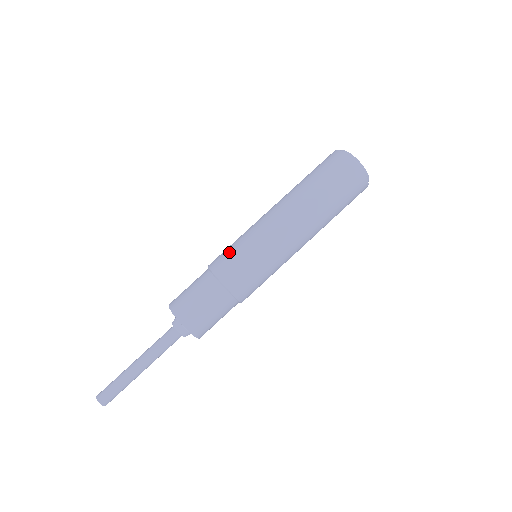
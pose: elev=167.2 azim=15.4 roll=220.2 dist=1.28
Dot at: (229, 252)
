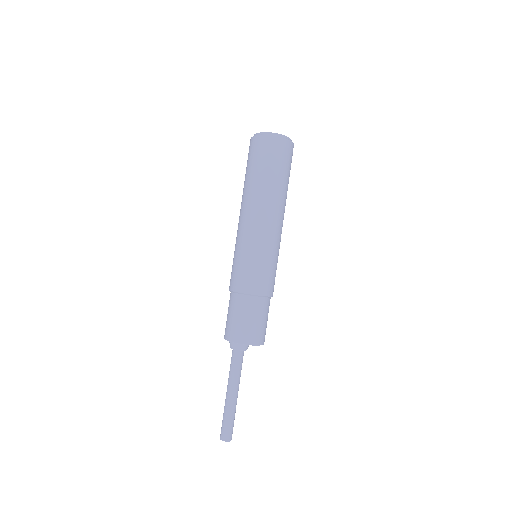
Dot at: occluded
